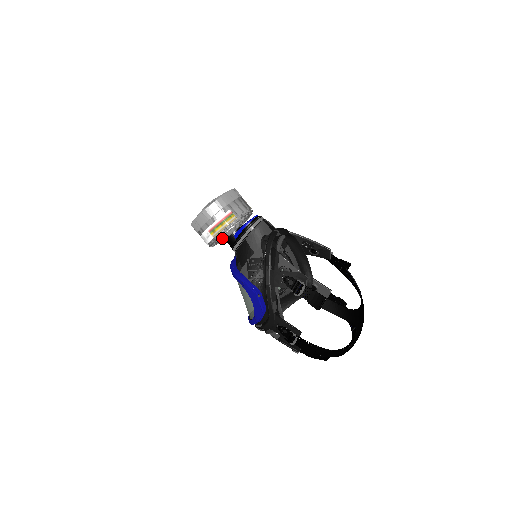
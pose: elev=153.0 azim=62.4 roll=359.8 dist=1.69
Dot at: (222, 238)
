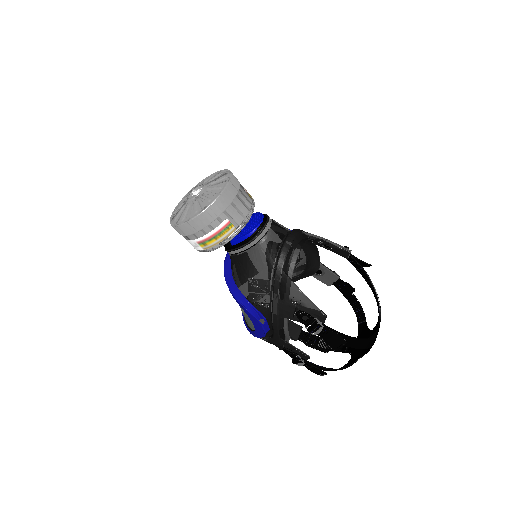
Dot at: occluded
